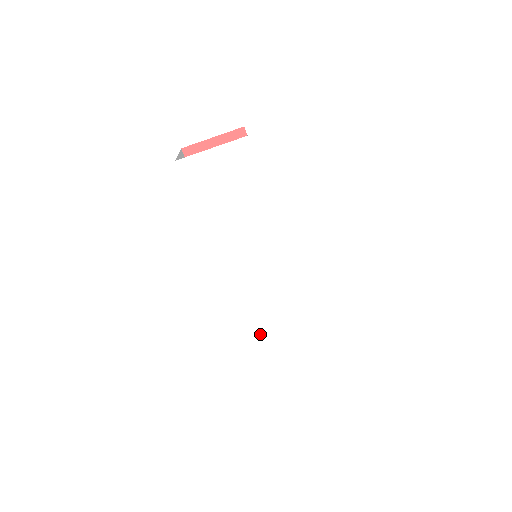
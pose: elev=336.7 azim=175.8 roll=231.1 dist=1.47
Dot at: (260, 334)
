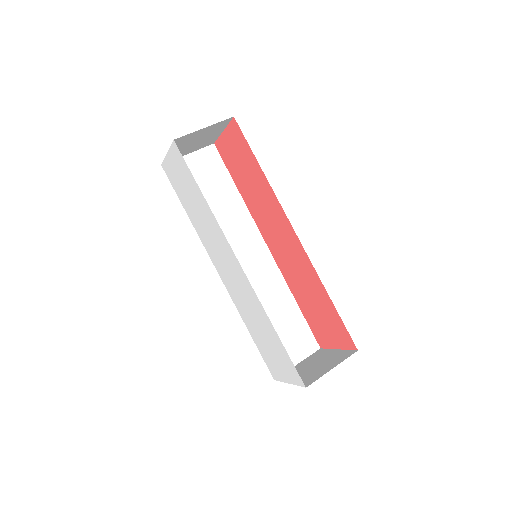
Dot at: (256, 338)
